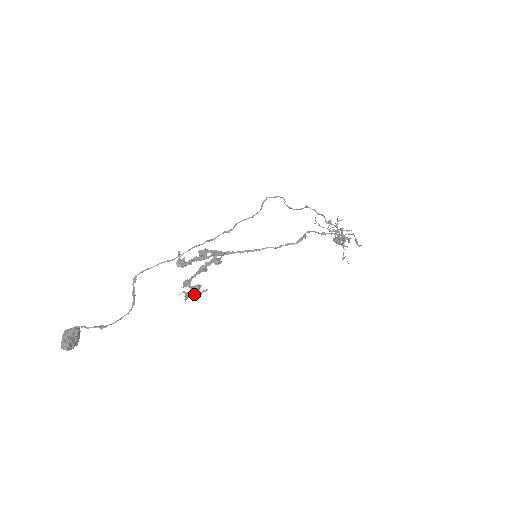
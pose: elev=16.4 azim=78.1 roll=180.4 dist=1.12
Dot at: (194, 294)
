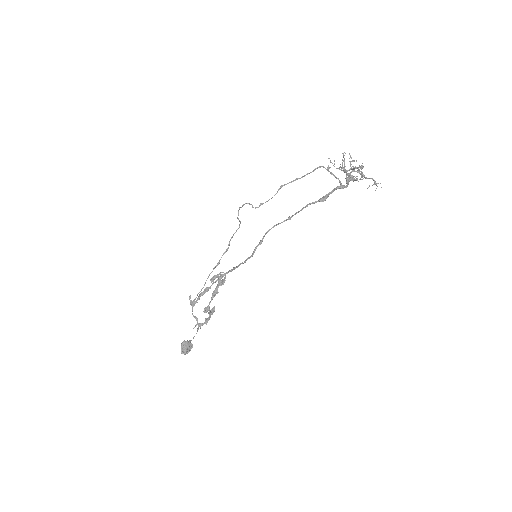
Dot at: (205, 322)
